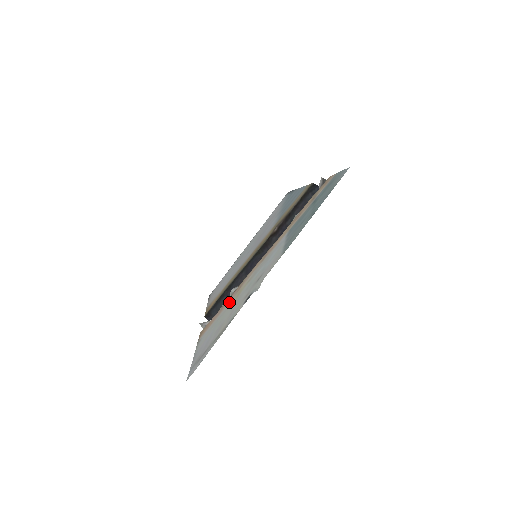
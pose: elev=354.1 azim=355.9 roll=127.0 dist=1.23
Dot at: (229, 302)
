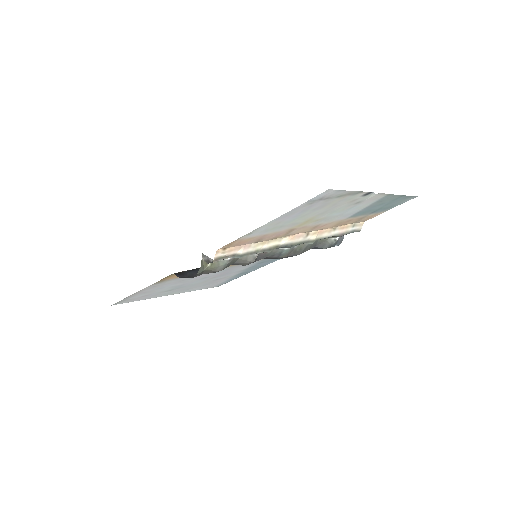
Dot at: (284, 230)
